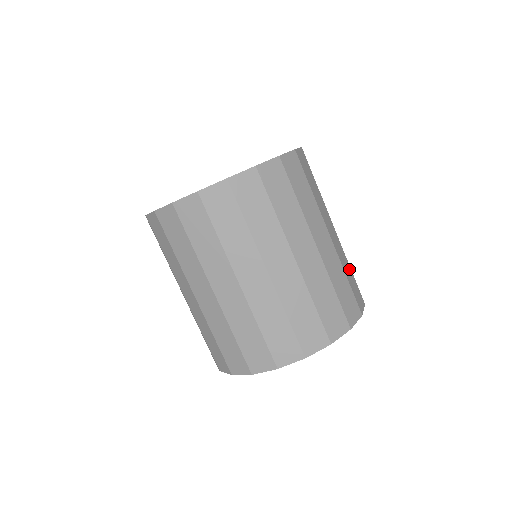
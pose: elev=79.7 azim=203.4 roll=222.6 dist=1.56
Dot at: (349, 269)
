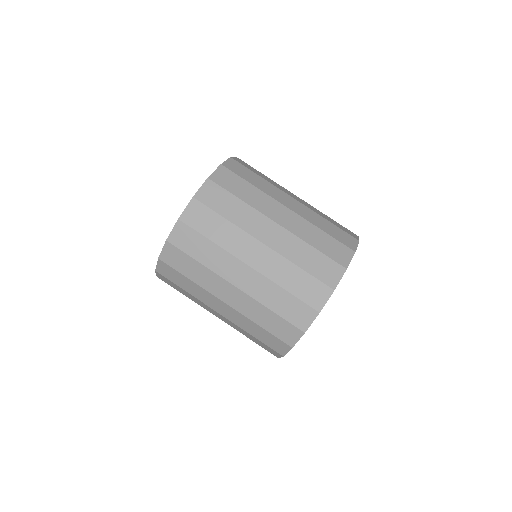
Dot at: (328, 217)
